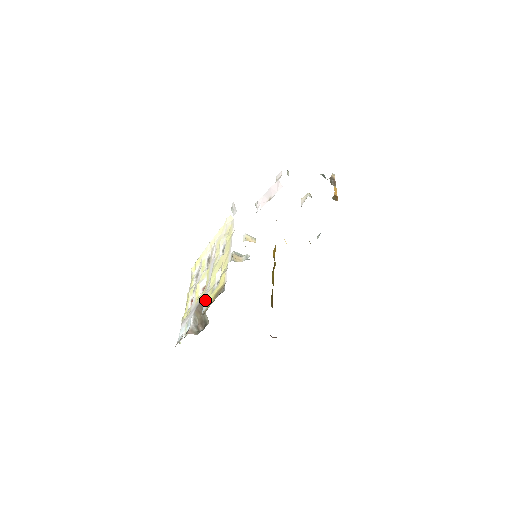
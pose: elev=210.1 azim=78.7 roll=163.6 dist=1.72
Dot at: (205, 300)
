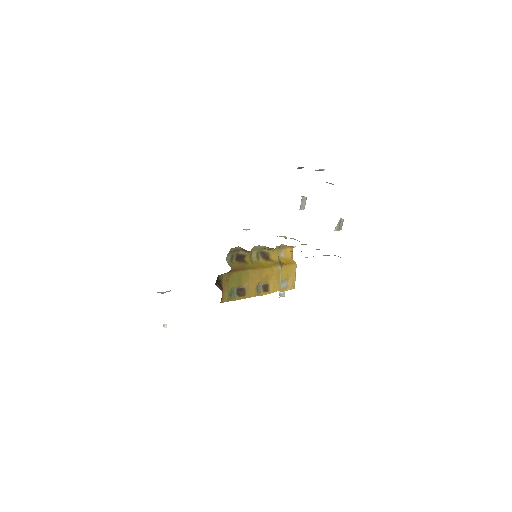
Dot at: occluded
